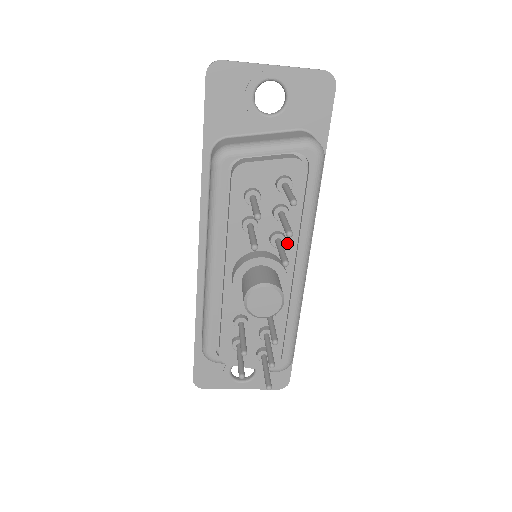
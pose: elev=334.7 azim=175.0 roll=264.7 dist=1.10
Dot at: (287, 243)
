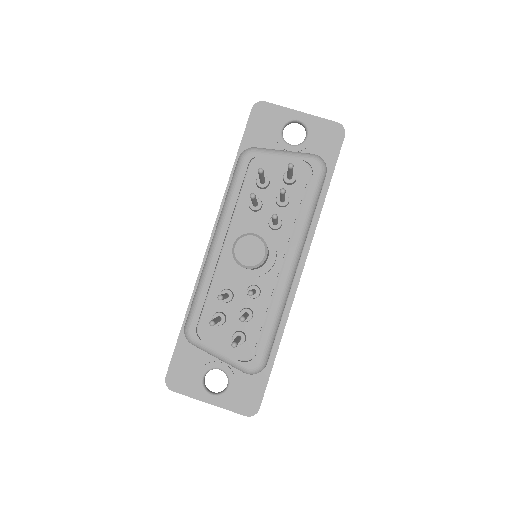
Dot at: (283, 229)
